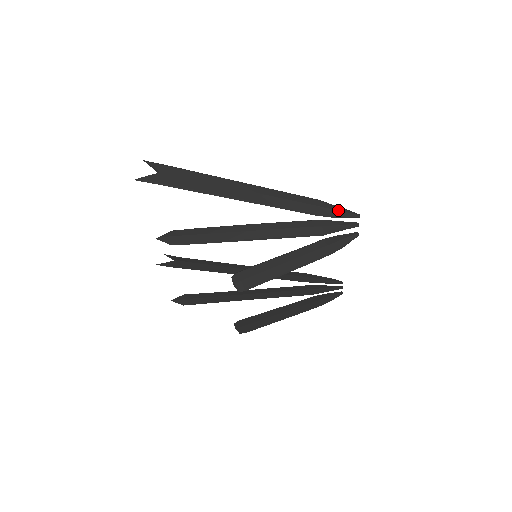
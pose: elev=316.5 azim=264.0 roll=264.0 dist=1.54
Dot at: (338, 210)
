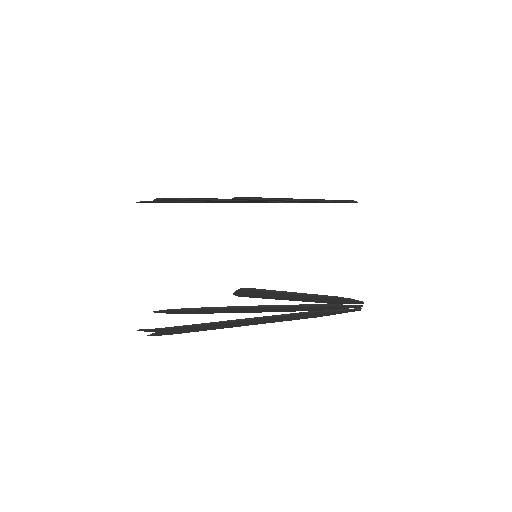
Dot at: occluded
